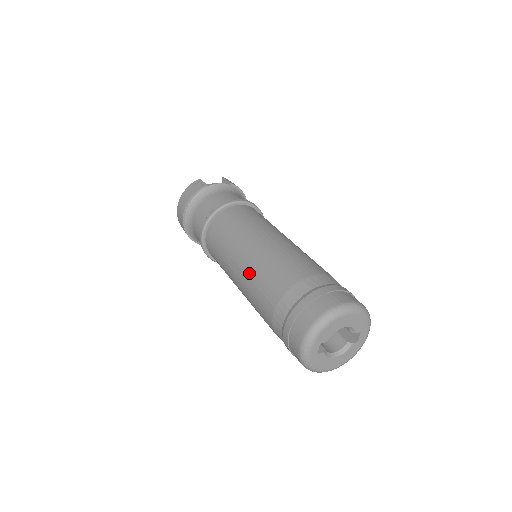
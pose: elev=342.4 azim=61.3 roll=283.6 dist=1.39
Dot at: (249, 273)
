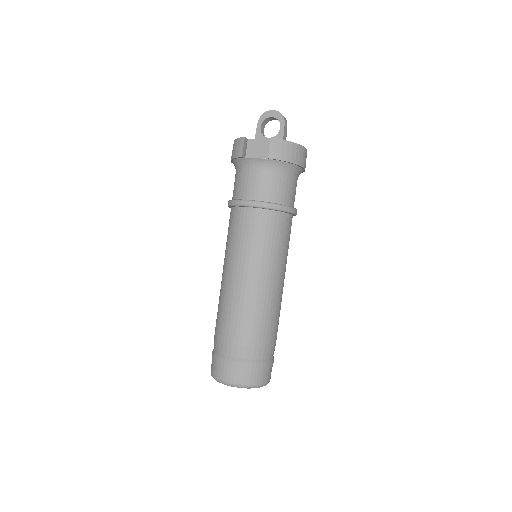
Dot at: occluded
